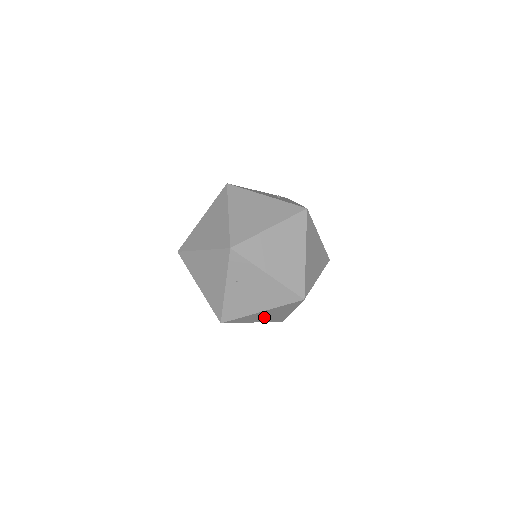
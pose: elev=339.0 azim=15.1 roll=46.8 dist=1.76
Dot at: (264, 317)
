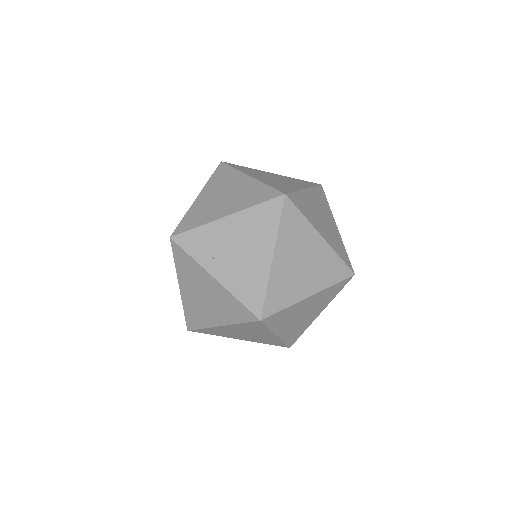
Dot at: (304, 273)
